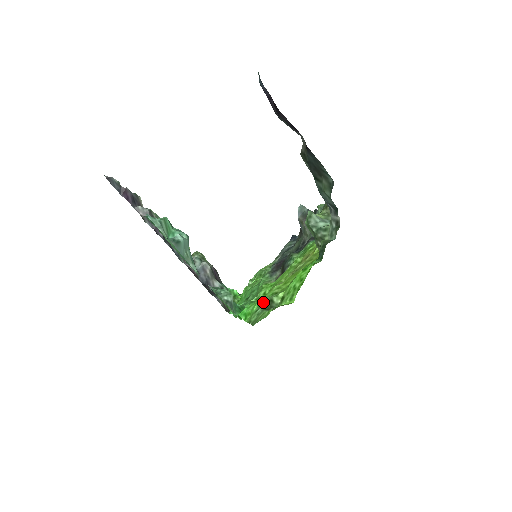
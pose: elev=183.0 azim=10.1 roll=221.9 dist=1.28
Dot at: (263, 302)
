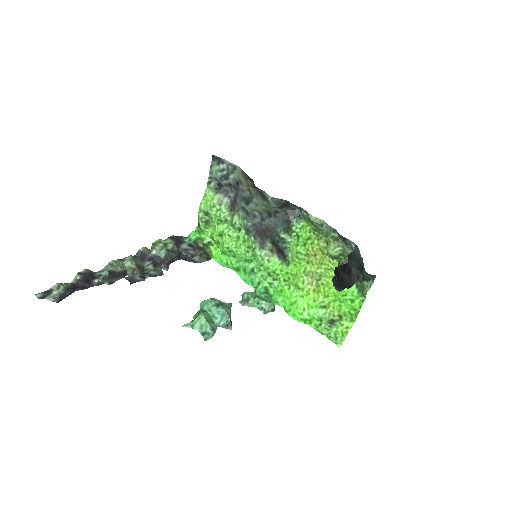
Dot at: (322, 319)
